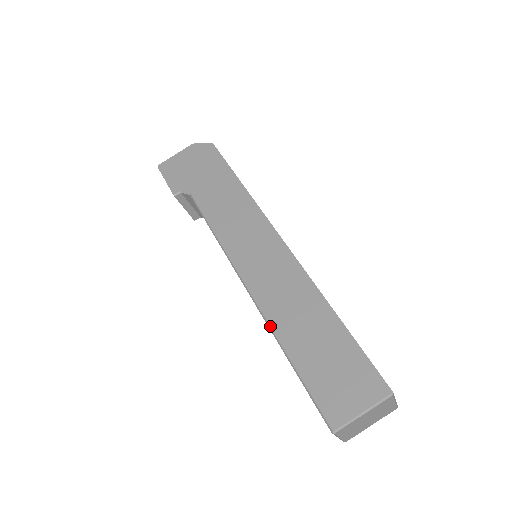
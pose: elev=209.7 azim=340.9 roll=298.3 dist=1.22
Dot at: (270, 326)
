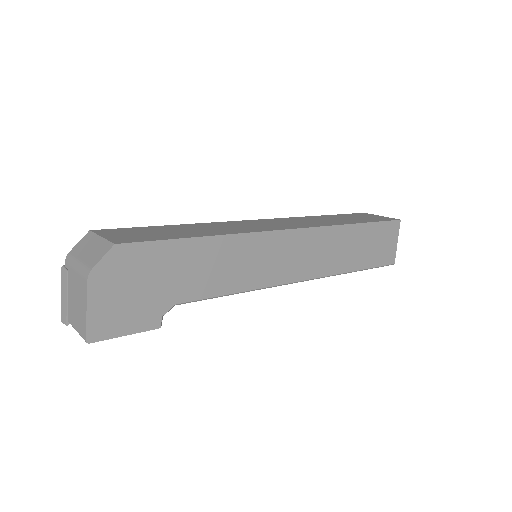
Dot at: (338, 274)
